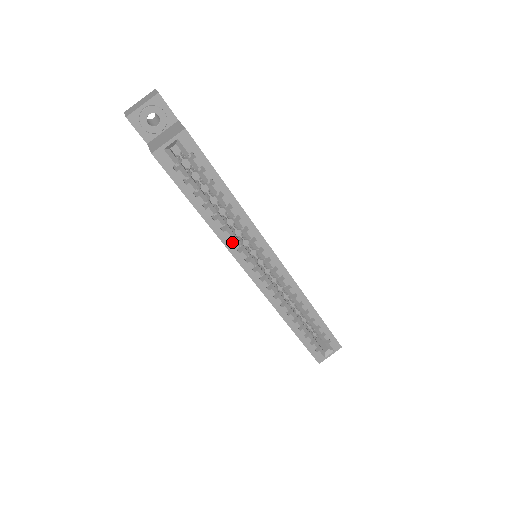
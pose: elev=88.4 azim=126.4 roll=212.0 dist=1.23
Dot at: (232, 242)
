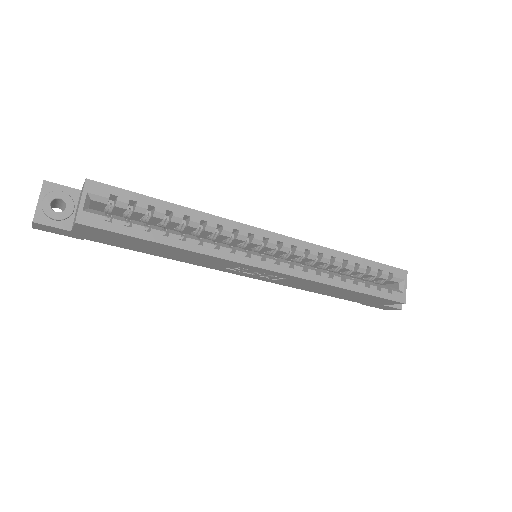
Dot at: (219, 249)
